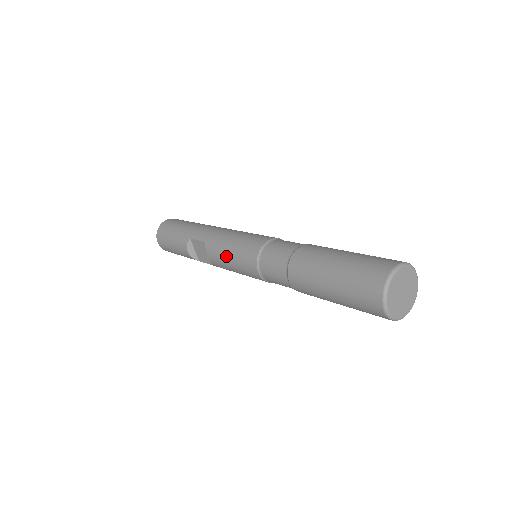
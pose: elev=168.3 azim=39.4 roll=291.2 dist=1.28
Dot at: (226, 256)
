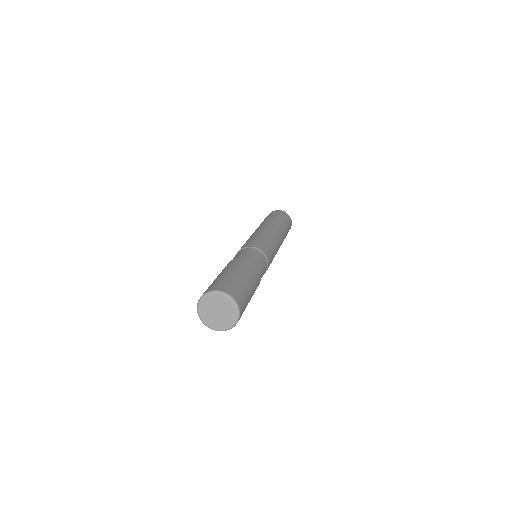
Dot at: occluded
